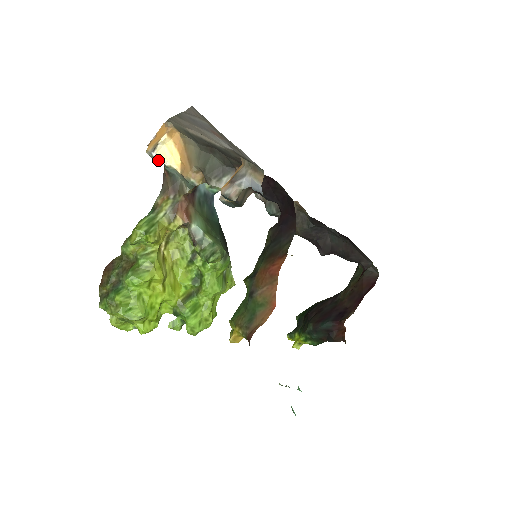
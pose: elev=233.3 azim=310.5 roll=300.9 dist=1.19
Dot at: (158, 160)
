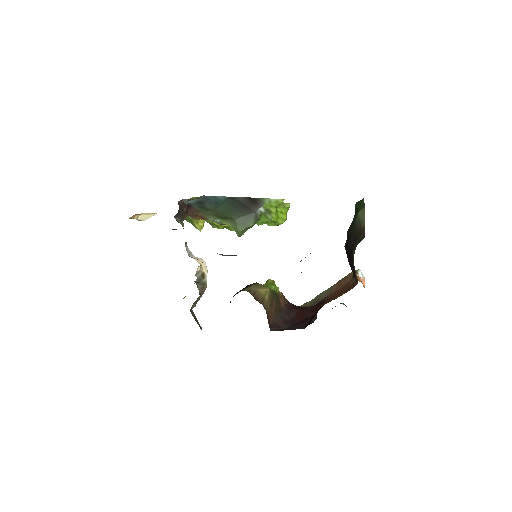
Dot at: occluded
